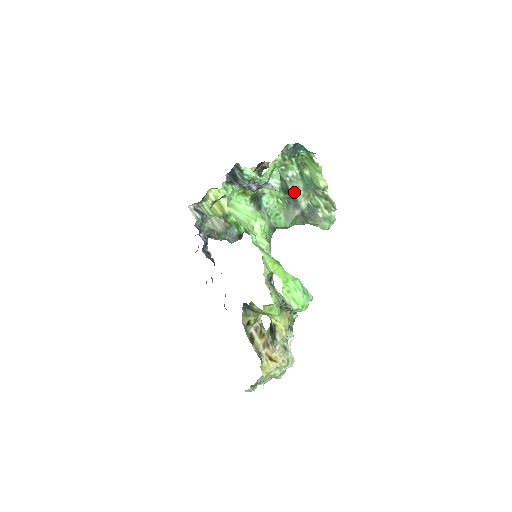
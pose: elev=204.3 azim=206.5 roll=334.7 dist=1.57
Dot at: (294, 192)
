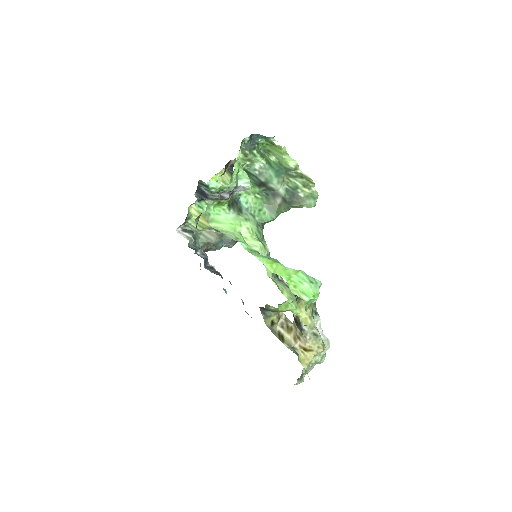
Dot at: (268, 183)
